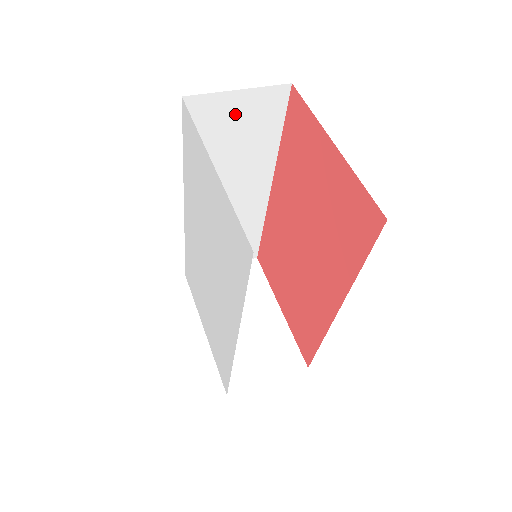
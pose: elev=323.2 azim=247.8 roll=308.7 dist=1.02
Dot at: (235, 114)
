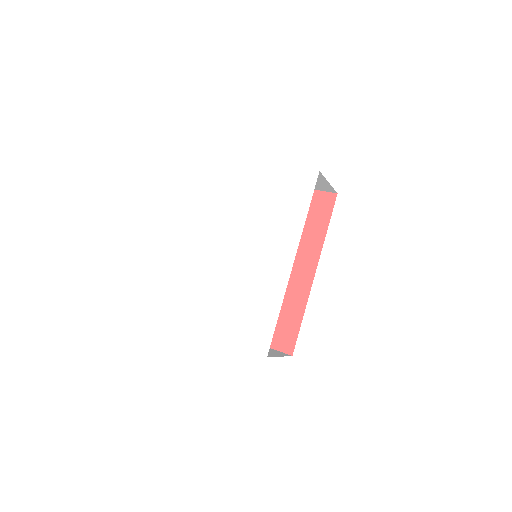
Dot at: occluded
